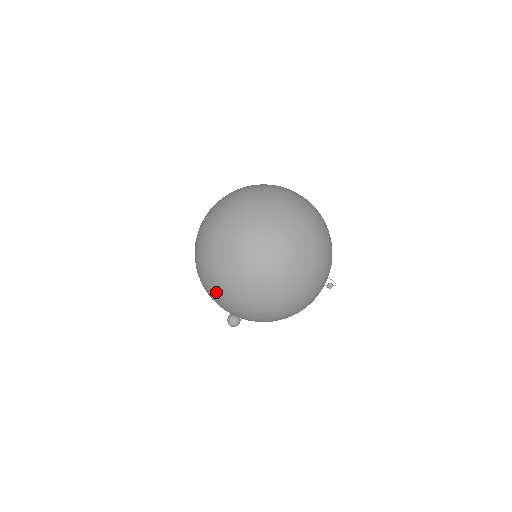
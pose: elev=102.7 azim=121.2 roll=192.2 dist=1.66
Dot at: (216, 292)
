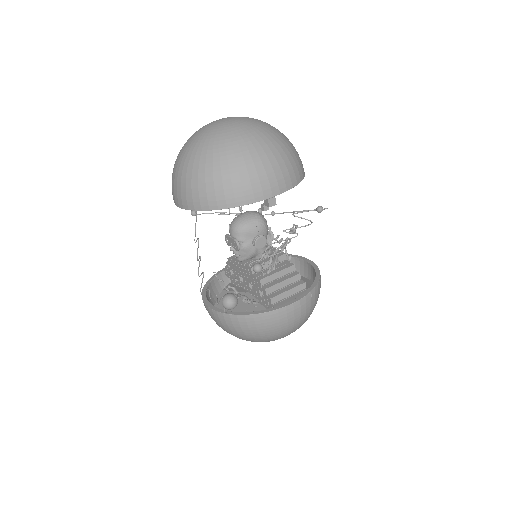
Dot at: (180, 175)
